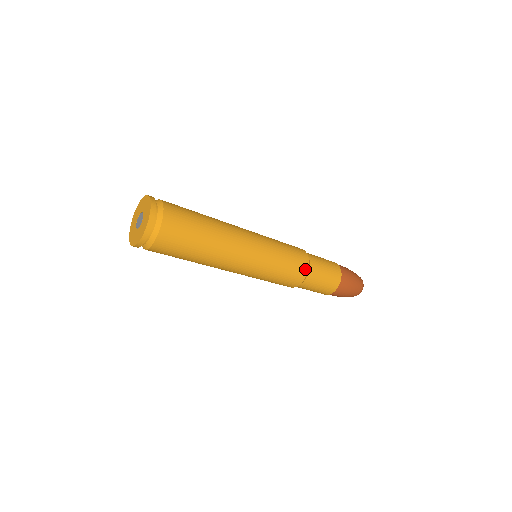
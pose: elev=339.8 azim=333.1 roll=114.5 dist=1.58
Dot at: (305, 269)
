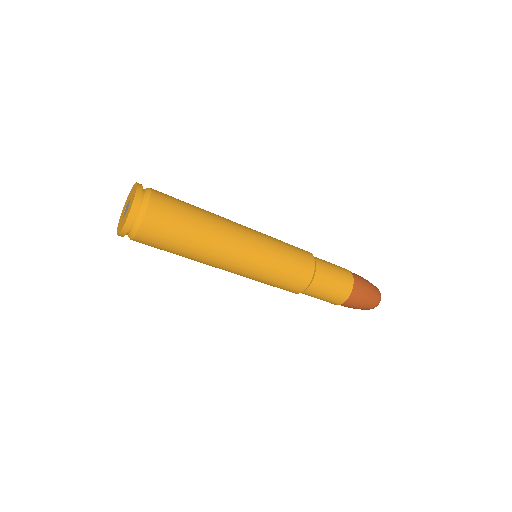
Dot at: (311, 265)
